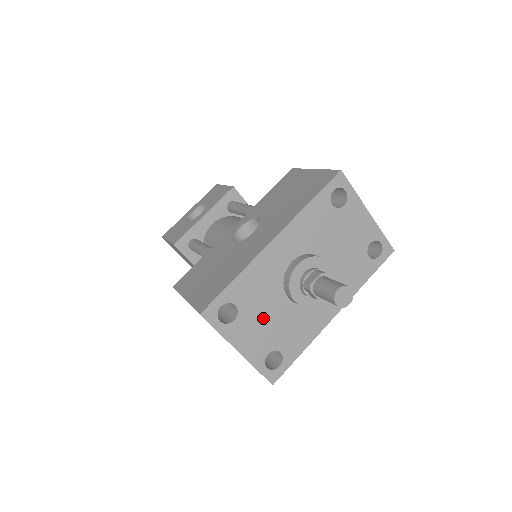
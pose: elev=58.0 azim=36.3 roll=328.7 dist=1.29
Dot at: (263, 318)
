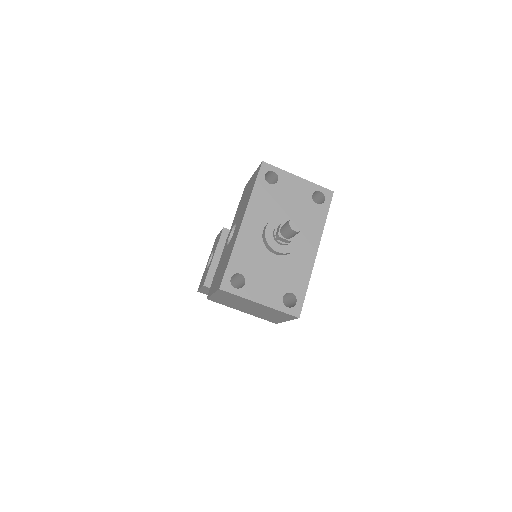
Dot at: (265, 274)
